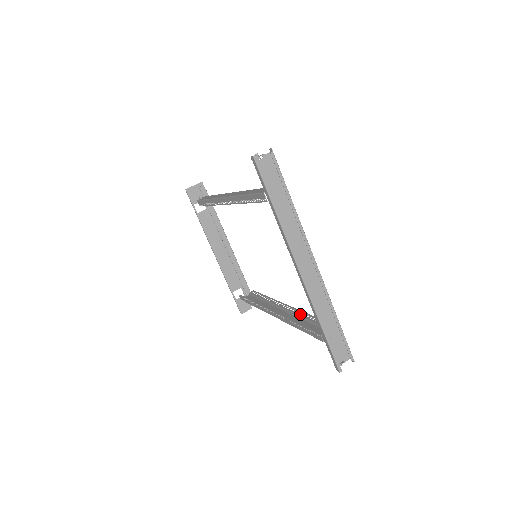
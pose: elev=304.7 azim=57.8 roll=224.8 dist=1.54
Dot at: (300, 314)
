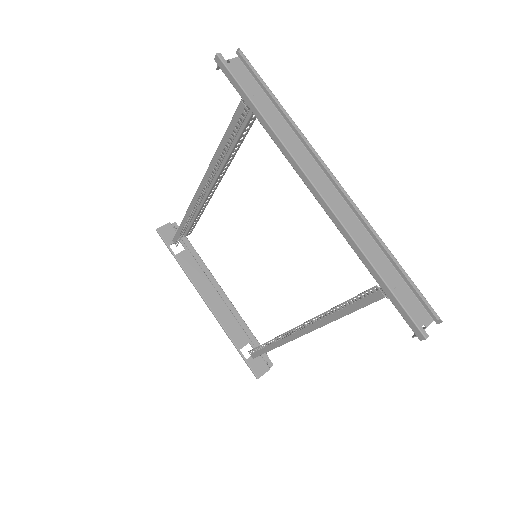
Dot at: occluded
